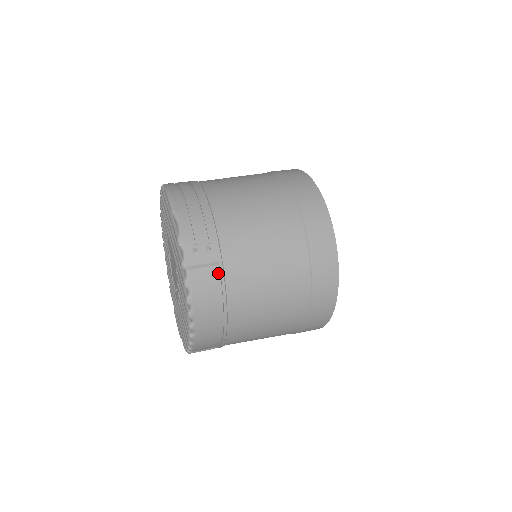
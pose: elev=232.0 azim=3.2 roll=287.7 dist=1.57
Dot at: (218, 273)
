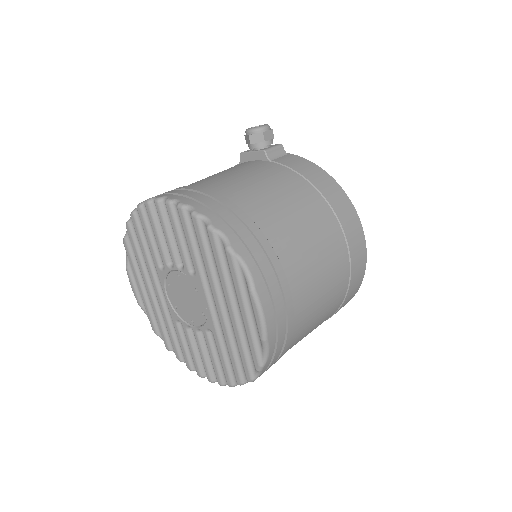
Dot at: occluded
